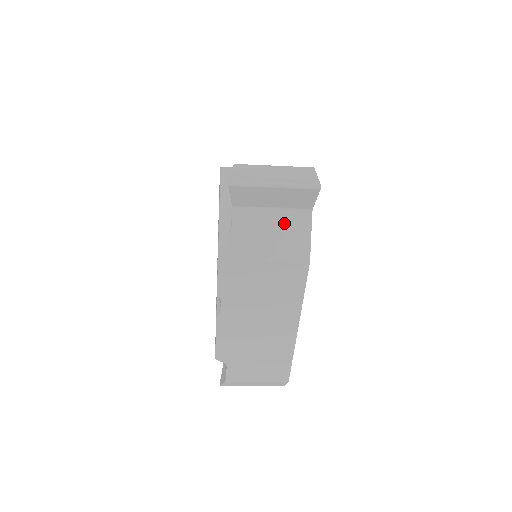
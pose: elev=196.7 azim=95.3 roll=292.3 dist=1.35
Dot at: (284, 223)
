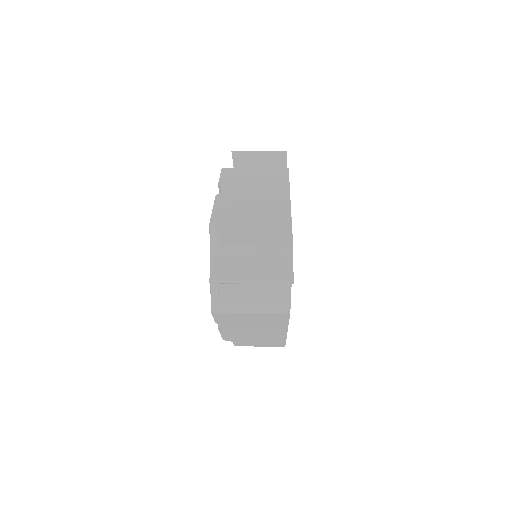
Dot at: (266, 288)
